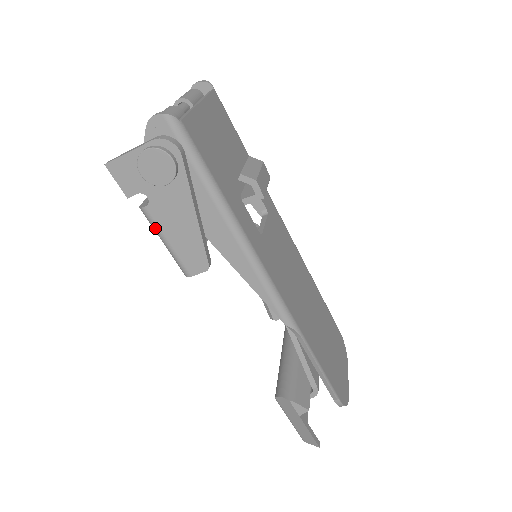
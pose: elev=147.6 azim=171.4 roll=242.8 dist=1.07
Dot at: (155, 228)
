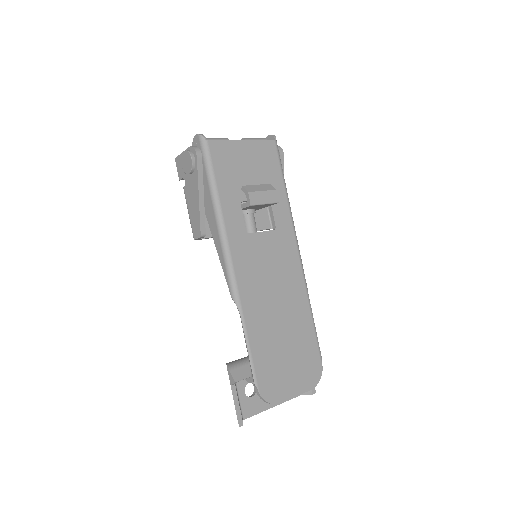
Dot at: (186, 202)
